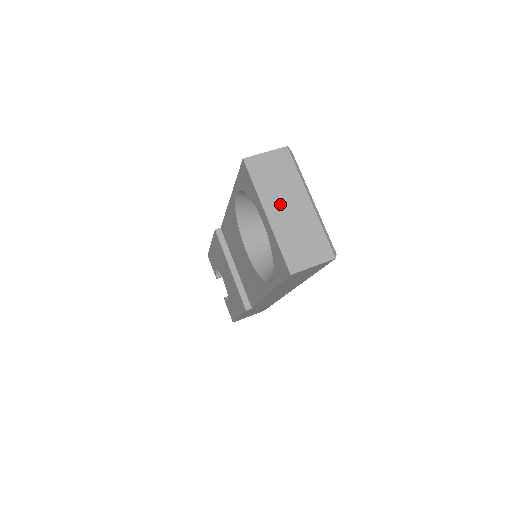
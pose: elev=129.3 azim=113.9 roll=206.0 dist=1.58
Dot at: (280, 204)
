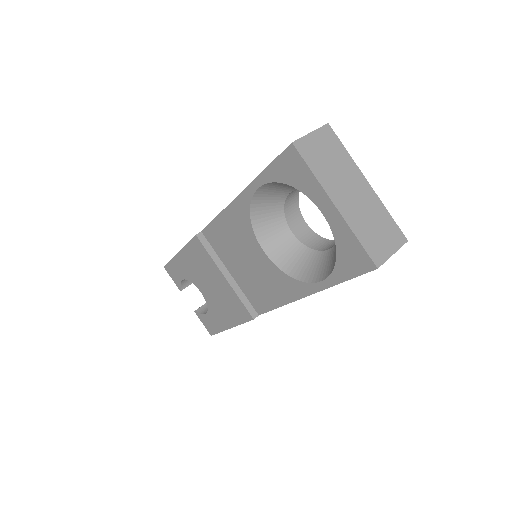
Dot at: (343, 191)
